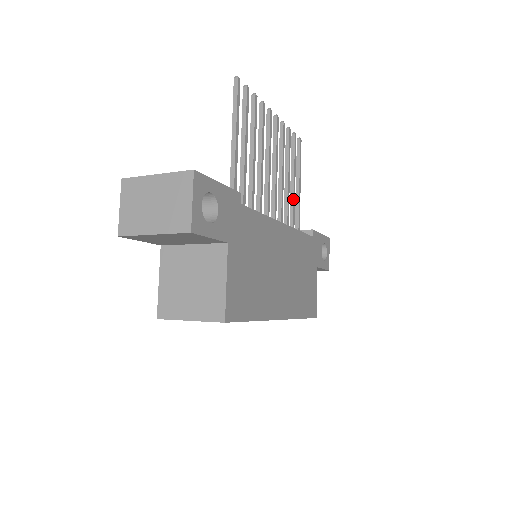
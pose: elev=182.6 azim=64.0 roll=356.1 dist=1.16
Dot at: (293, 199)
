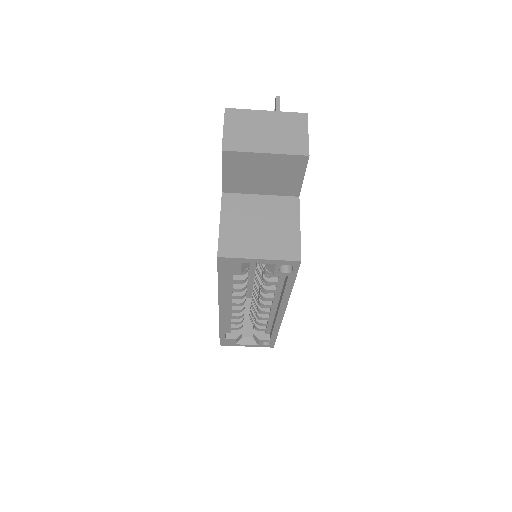
Dot at: occluded
